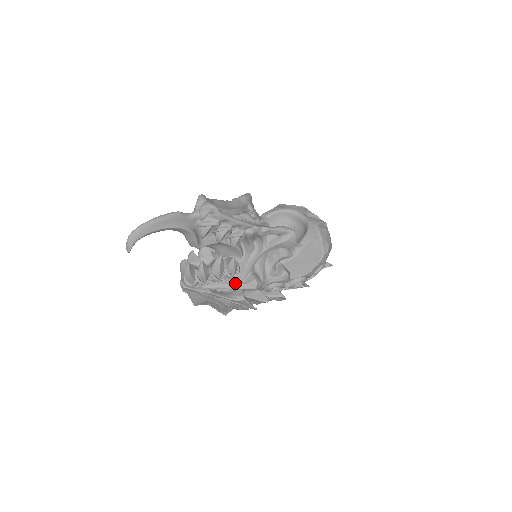
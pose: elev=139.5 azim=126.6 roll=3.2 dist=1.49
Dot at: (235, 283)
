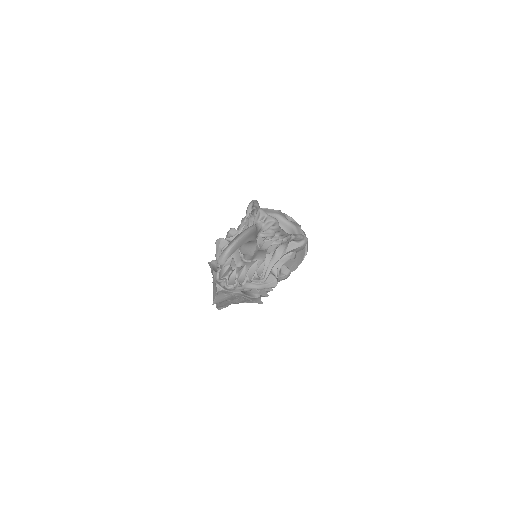
Dot at: (259, 283)
